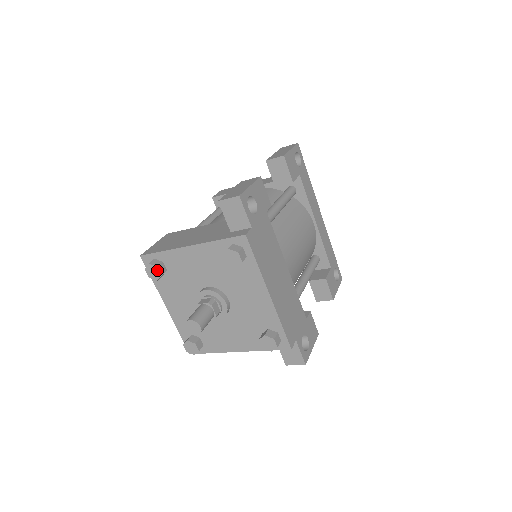
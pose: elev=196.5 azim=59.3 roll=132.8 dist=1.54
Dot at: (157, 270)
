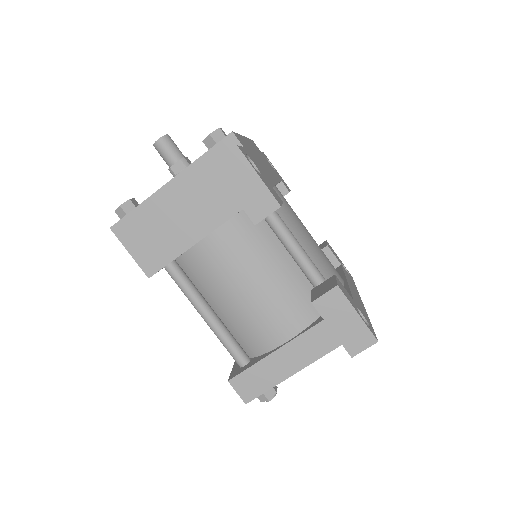
Dot at: occluded
